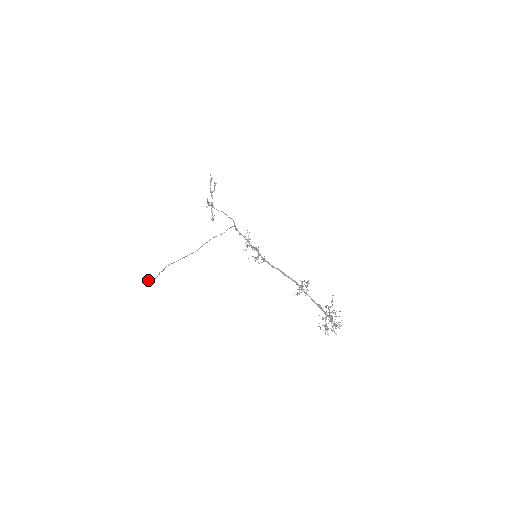
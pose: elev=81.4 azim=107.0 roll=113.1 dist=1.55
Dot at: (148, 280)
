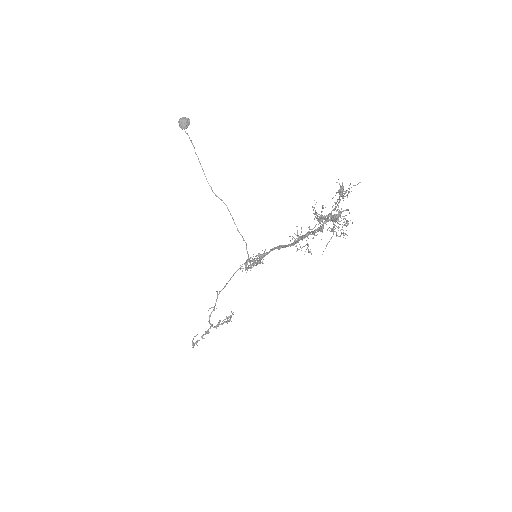
Dot at: (187, 118)
